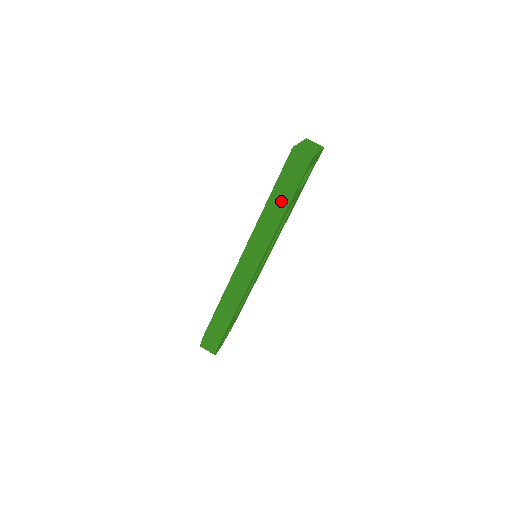
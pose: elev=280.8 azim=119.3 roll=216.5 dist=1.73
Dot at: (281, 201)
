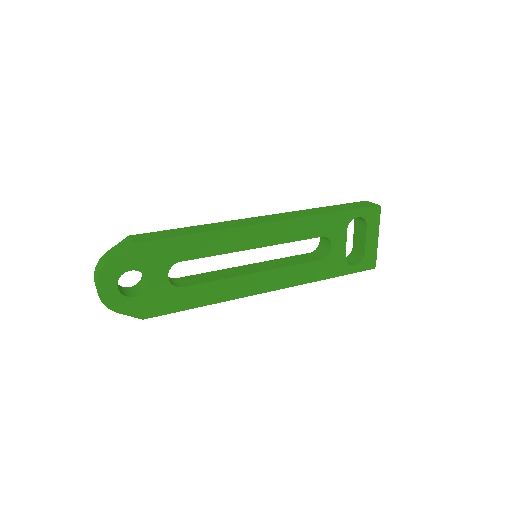
Dot at: (334, 209)
